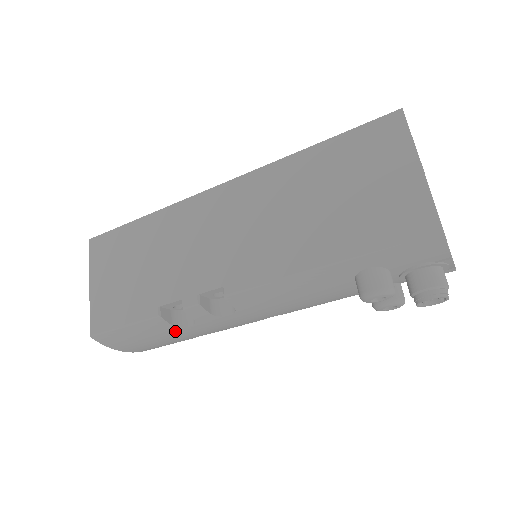
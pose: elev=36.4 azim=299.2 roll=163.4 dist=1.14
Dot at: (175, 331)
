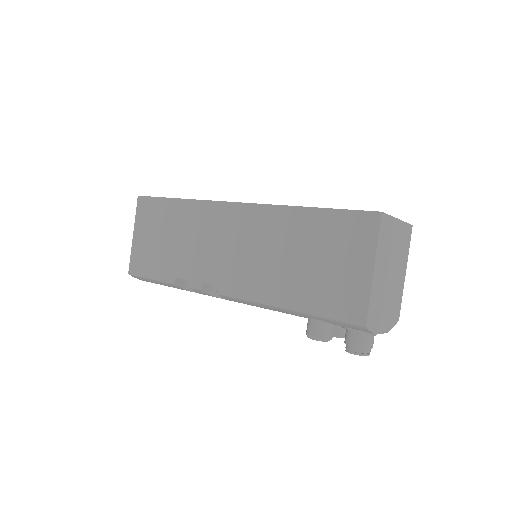
Dot at: occluded
